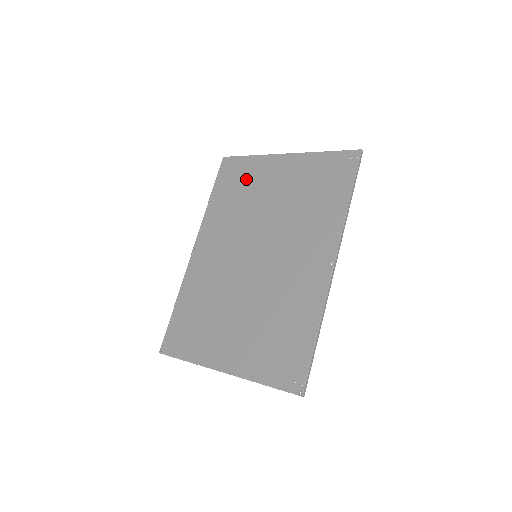
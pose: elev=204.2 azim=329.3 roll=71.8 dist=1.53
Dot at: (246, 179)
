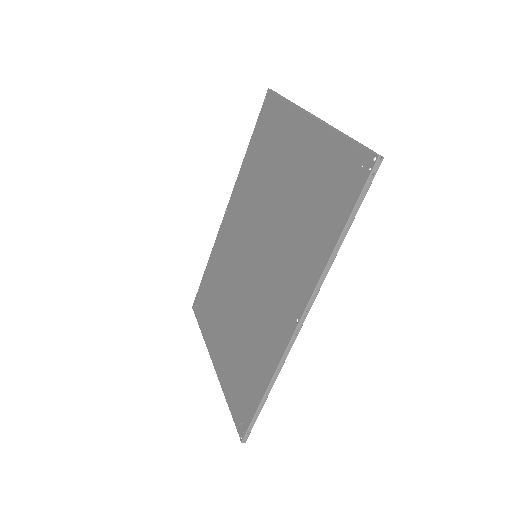
Dot at: (274, 138)
